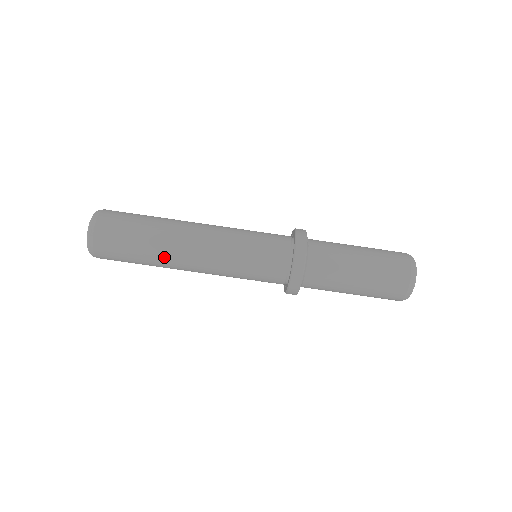
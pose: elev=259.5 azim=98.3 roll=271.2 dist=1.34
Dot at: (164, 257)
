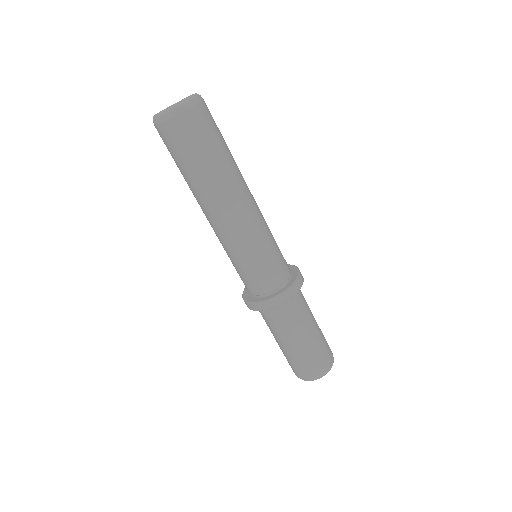
Dot at: (209, 190)
